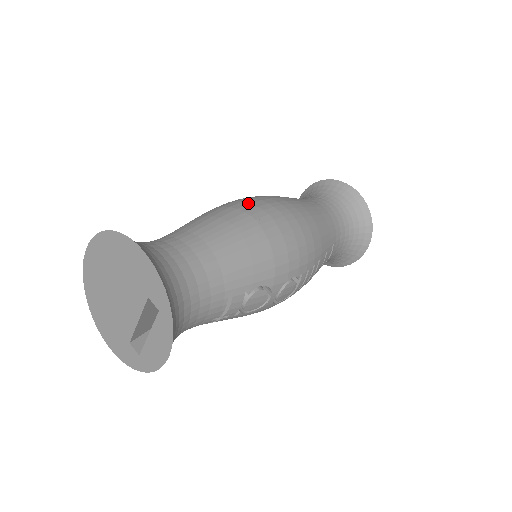
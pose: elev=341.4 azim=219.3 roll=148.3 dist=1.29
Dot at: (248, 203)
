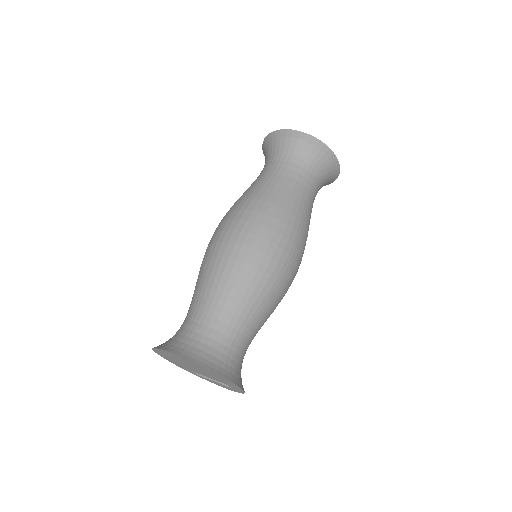
Dot at: (277, 262)
